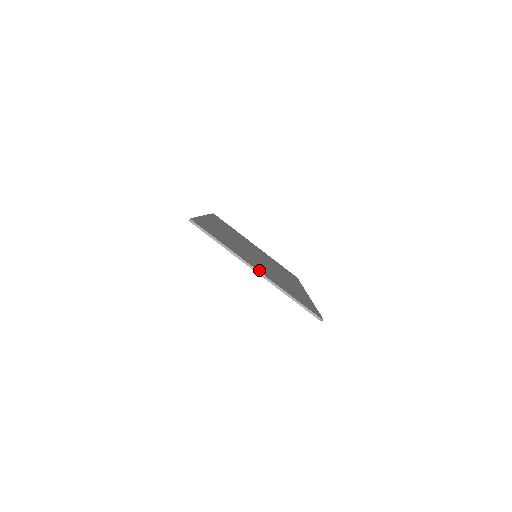
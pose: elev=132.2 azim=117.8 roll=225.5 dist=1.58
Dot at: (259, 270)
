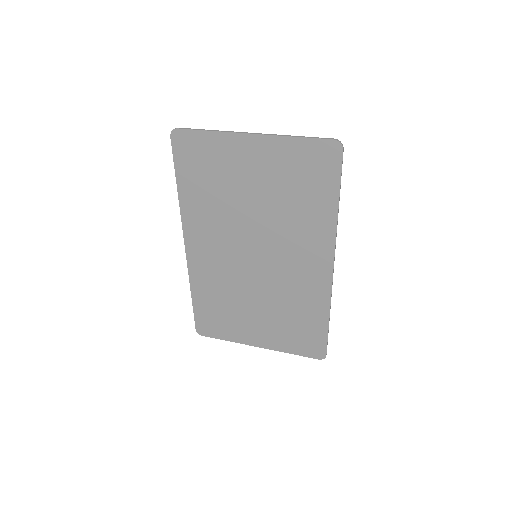
Dot at: (254, 142)
